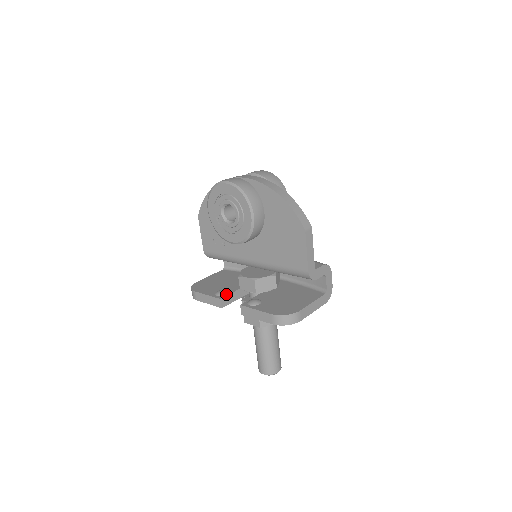
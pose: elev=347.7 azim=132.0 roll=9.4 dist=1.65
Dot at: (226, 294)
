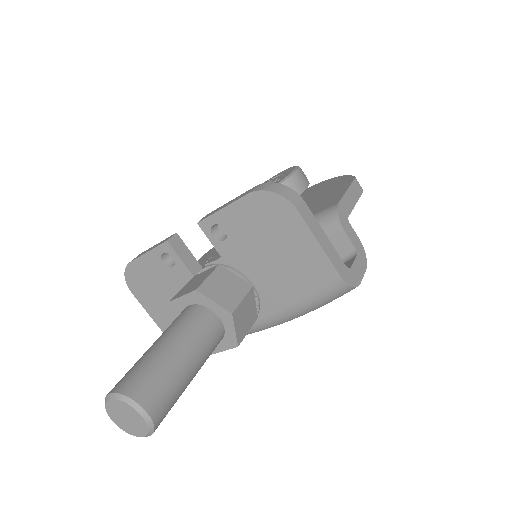
Dot at: (185, 248)
